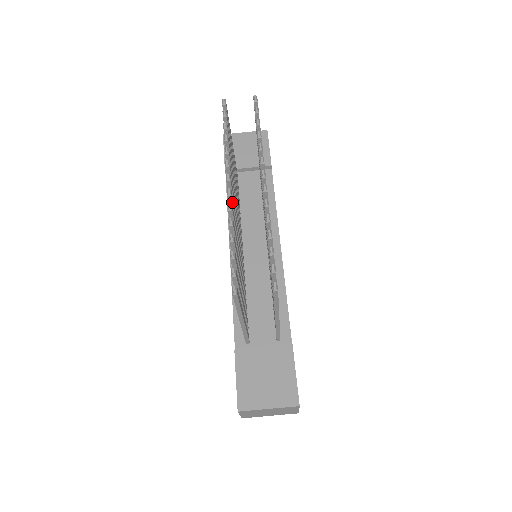
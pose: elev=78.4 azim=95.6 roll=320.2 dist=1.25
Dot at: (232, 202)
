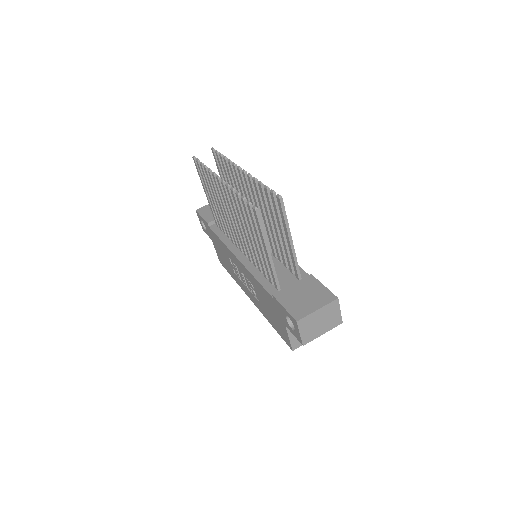
Dot at: occluded
